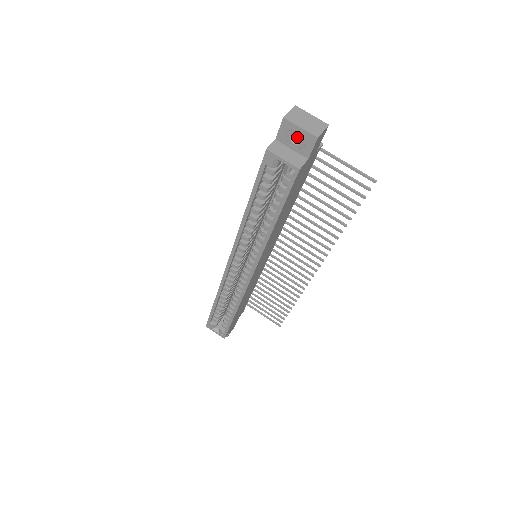
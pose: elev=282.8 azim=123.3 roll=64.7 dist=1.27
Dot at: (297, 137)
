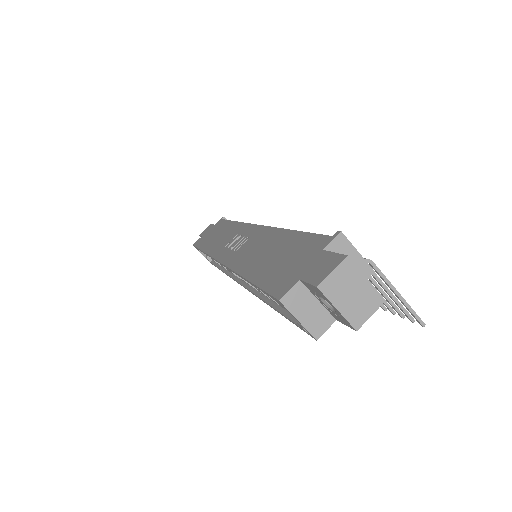
Dot at: occluded
